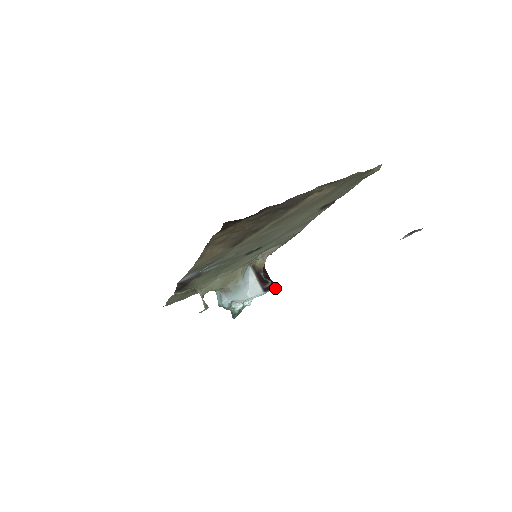
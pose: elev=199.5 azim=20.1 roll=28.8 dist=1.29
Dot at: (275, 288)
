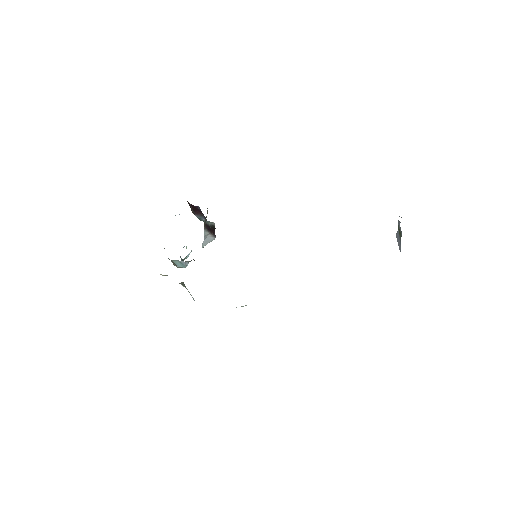
Dot at: (201, 212)
